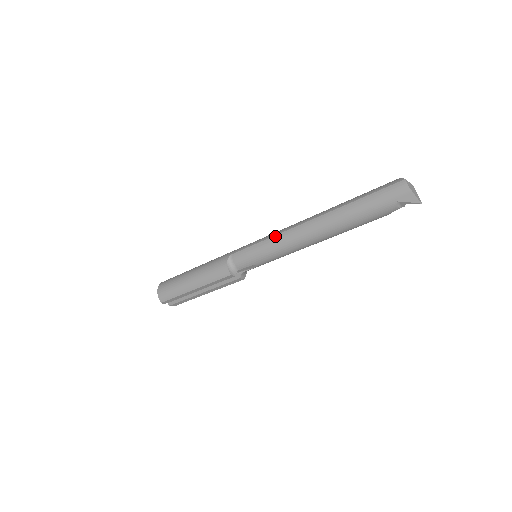
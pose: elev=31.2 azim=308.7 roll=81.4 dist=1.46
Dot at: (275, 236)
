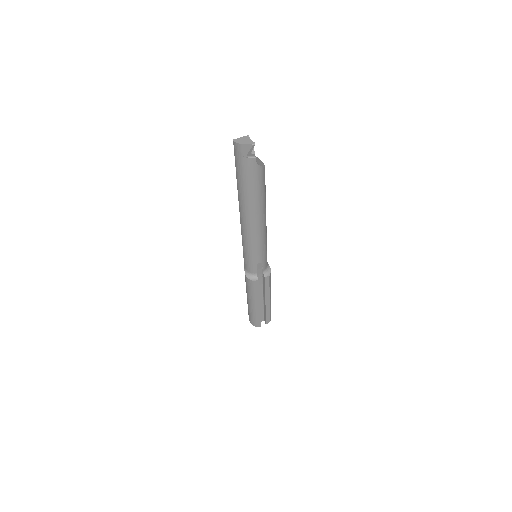
Dot at: (242, 237)
